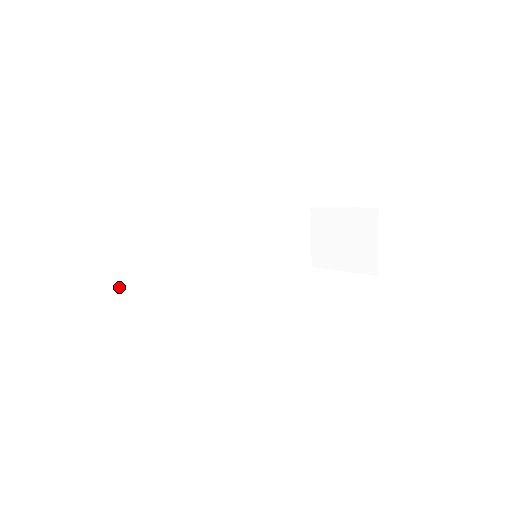
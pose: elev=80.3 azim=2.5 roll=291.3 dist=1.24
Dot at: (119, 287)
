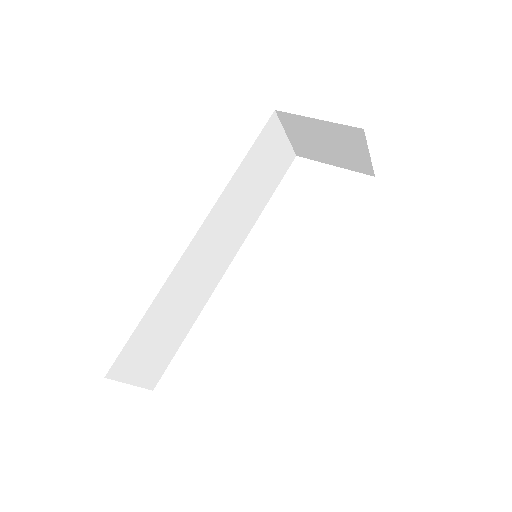
Dot at: (161, 351)
